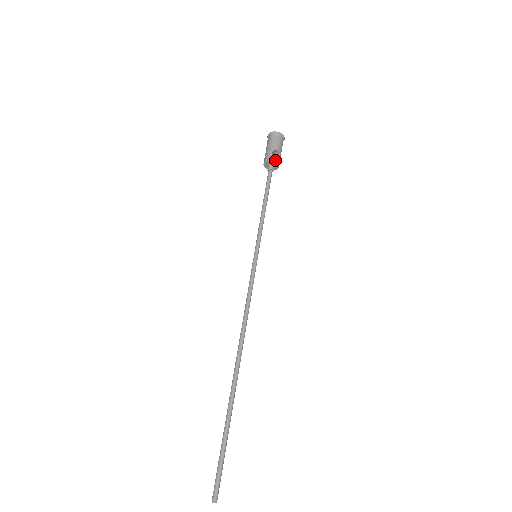
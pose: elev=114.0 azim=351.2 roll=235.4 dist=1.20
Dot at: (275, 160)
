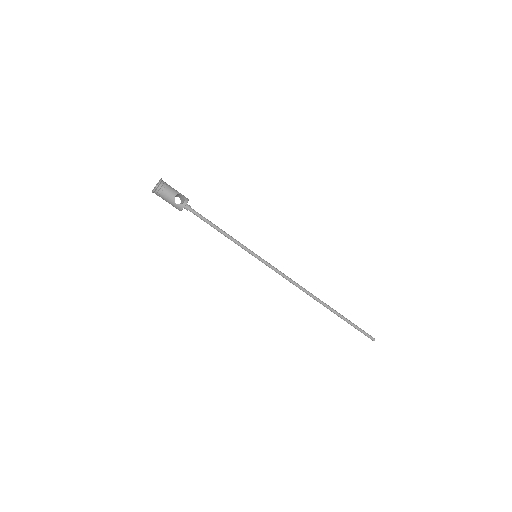
Dot at: (184, 204)
